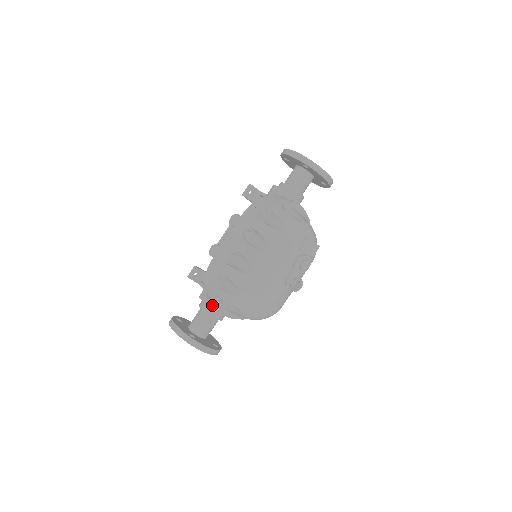
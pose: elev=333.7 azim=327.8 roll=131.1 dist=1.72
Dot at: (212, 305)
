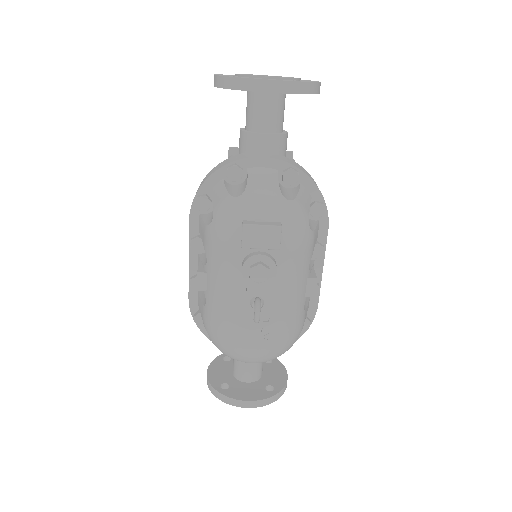
Dot at: occluded
